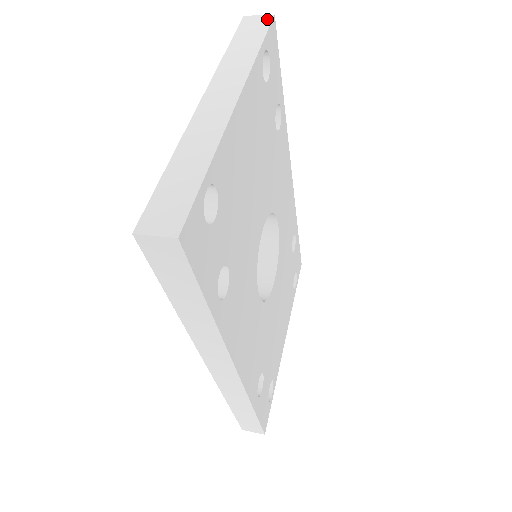
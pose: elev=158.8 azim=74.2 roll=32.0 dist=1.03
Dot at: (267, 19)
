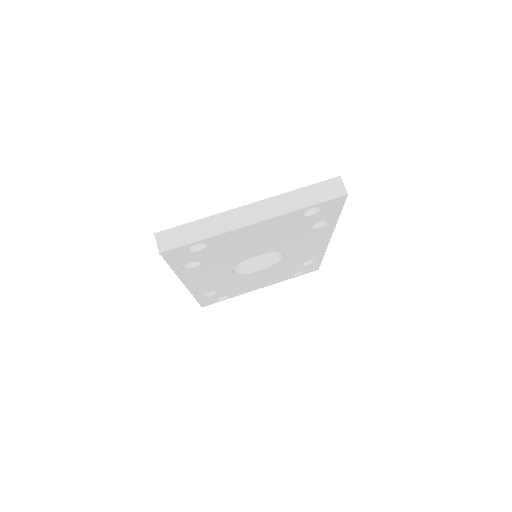
Dot at: (341, 193)
